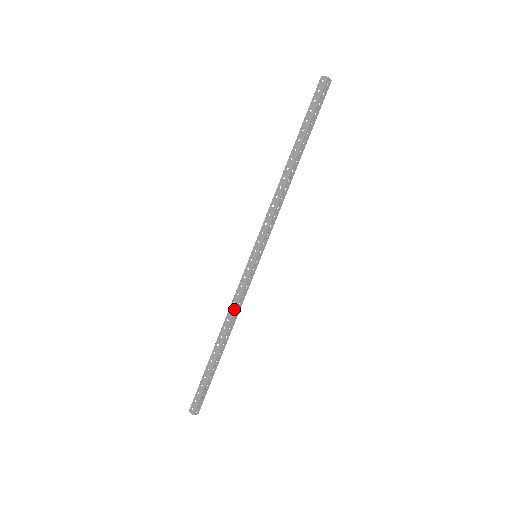
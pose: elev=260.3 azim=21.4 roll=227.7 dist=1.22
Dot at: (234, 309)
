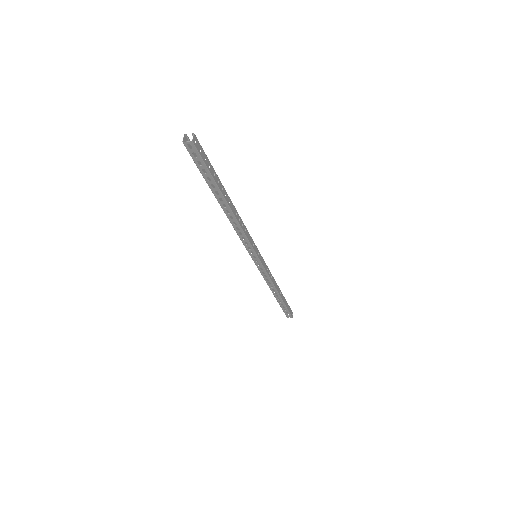
Dot at: occluded
